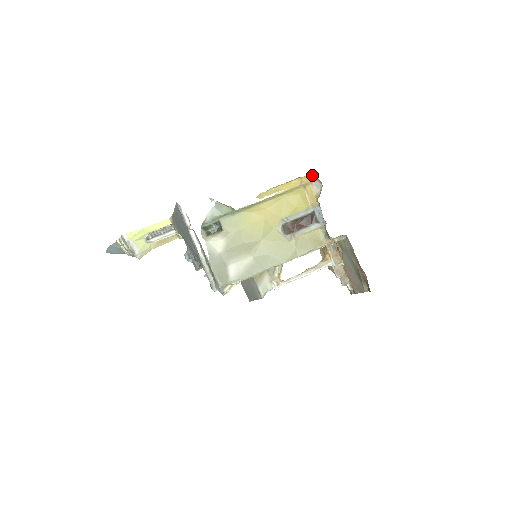
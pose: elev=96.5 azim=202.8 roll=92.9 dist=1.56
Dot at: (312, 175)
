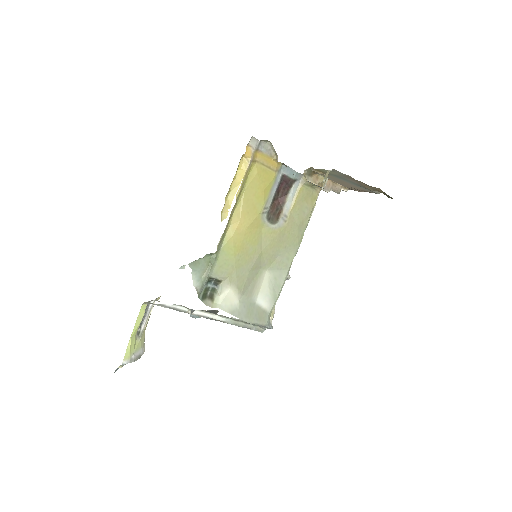
Dot at: (251, 142)
